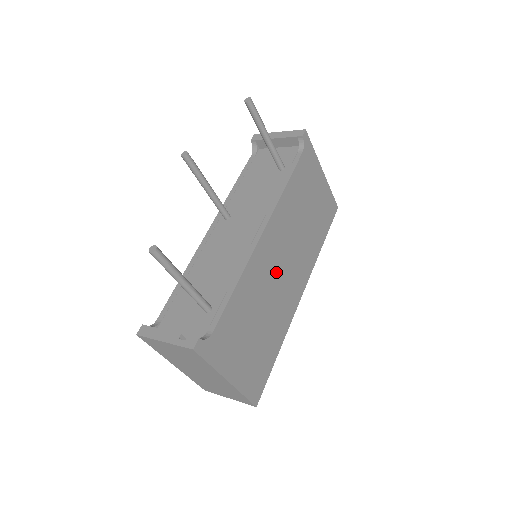
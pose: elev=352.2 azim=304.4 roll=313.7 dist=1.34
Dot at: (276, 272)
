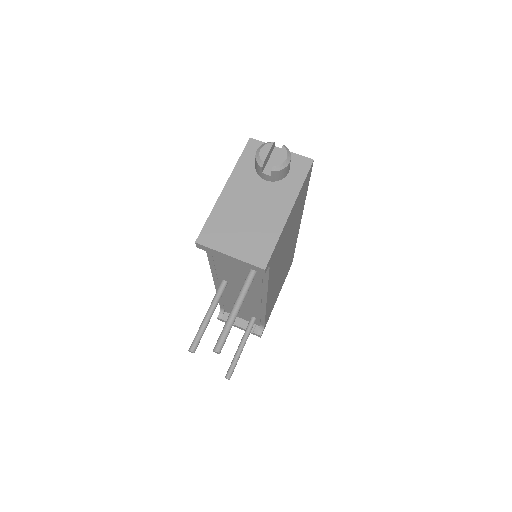
Dot at: (281, 271)
